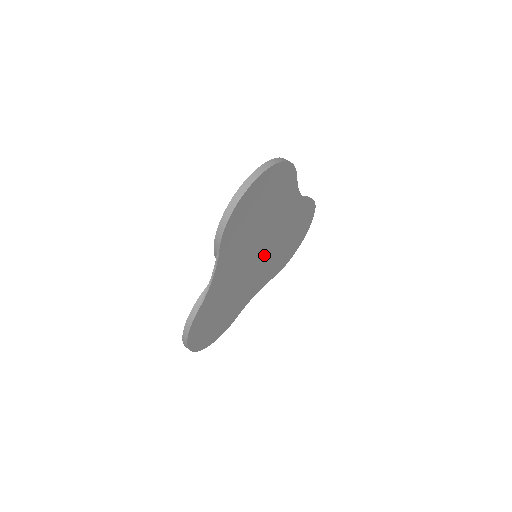
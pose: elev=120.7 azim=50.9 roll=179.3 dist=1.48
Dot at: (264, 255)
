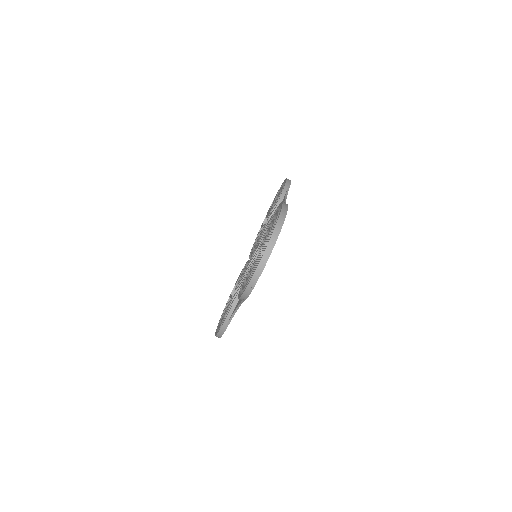
Dot at: occluded
